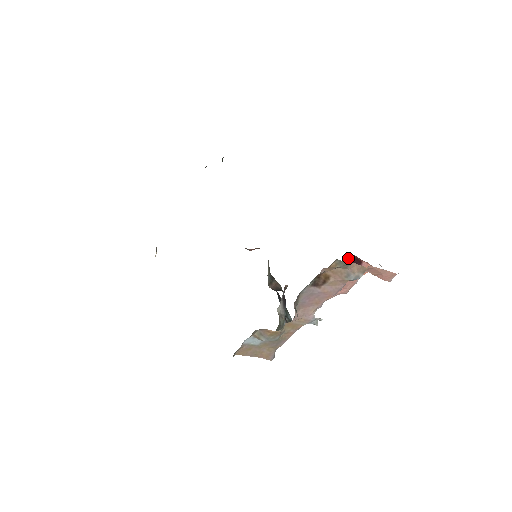
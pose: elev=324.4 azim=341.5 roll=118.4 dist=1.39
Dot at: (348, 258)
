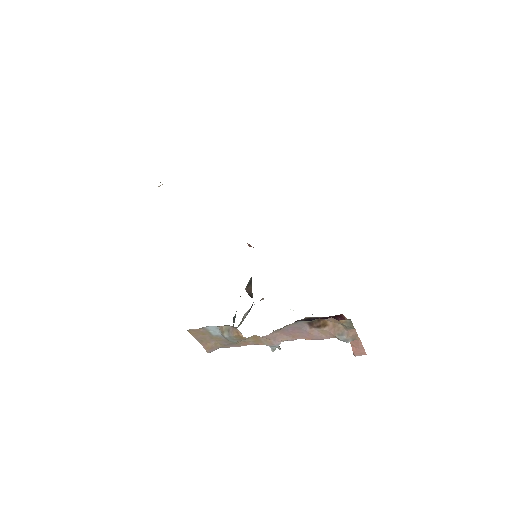
Dot at: (339, 316)
